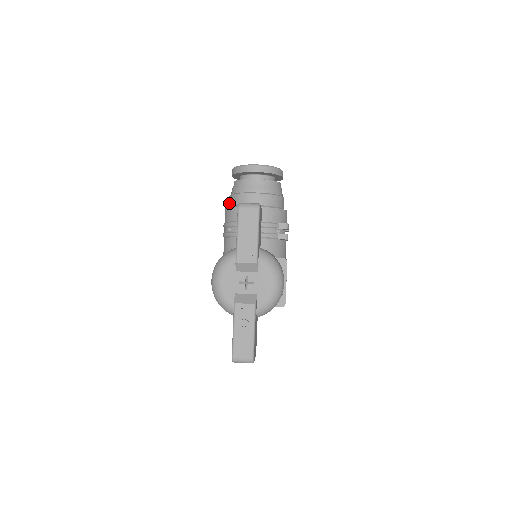
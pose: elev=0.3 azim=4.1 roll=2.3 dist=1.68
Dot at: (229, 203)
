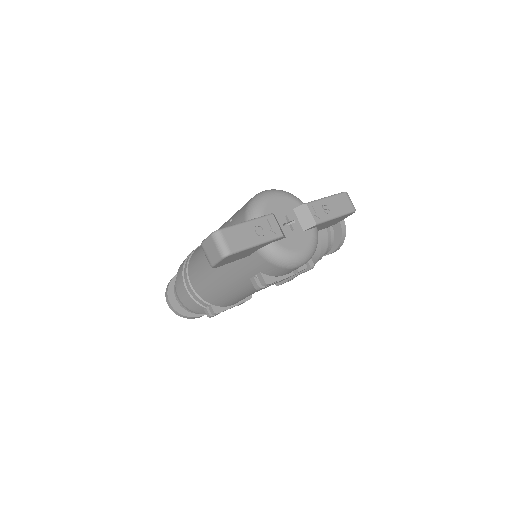
Dot at: occluded
